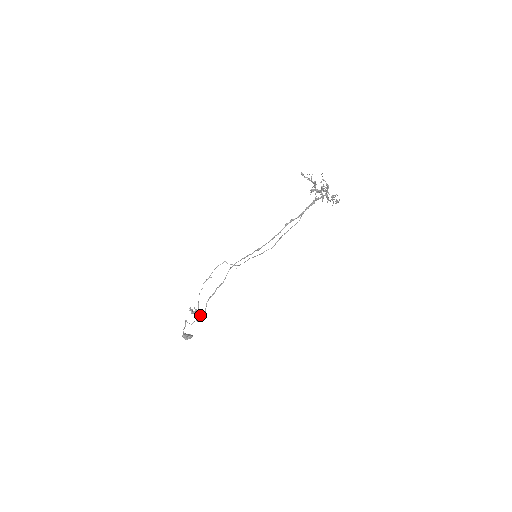
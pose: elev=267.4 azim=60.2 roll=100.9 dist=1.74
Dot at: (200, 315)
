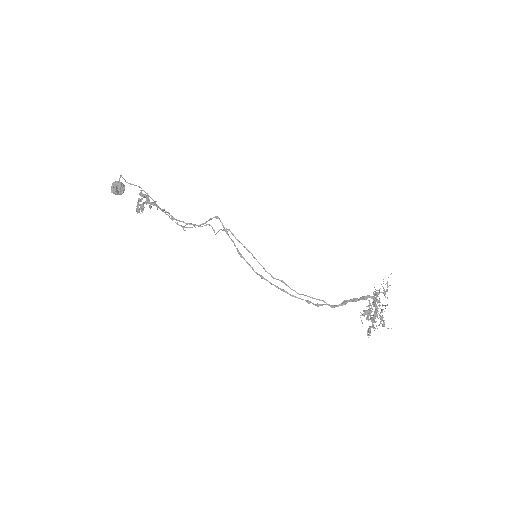
Dot at: (146, 199)
